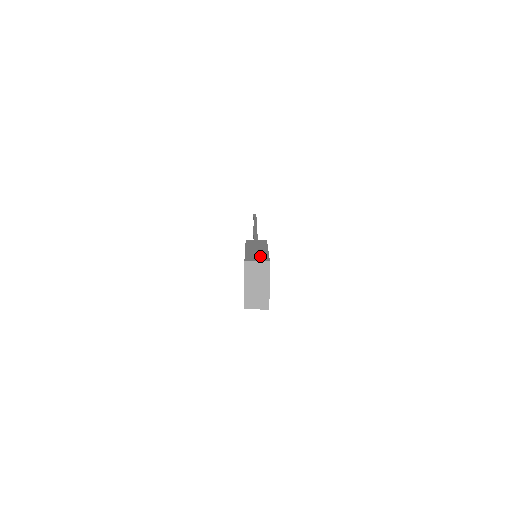
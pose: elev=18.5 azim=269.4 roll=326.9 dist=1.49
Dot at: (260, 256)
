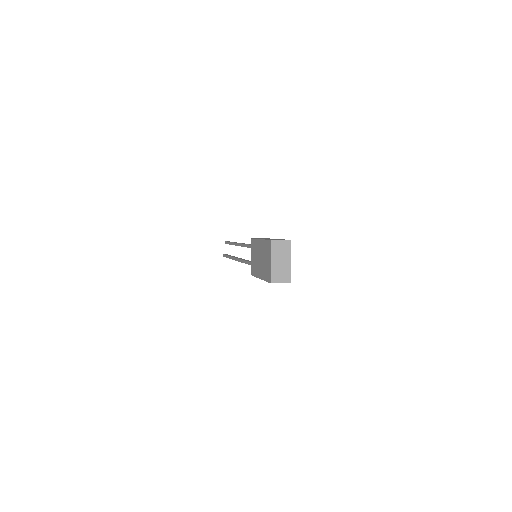
Dot at: (279, 239)
